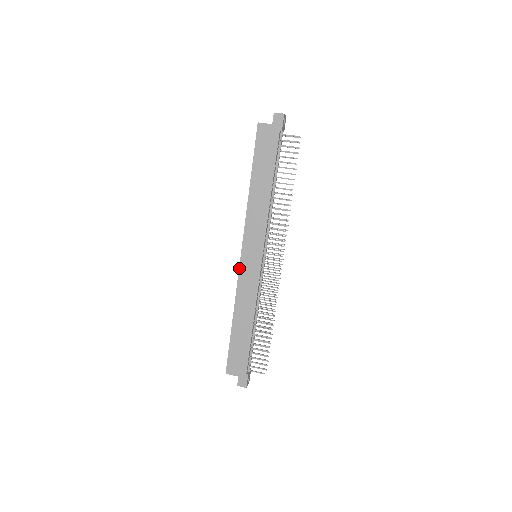
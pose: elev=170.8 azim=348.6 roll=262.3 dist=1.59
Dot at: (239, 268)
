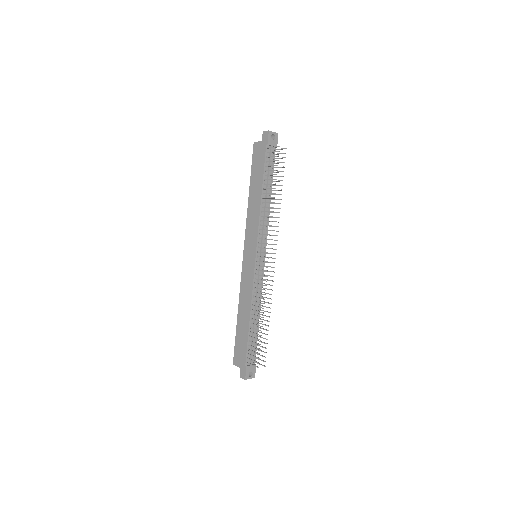
Dot at: (242, 266)
